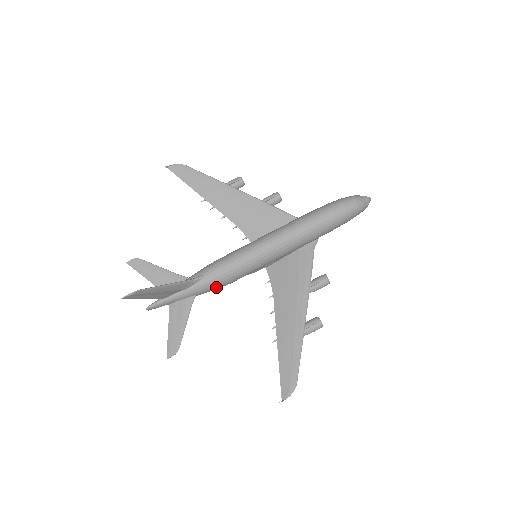
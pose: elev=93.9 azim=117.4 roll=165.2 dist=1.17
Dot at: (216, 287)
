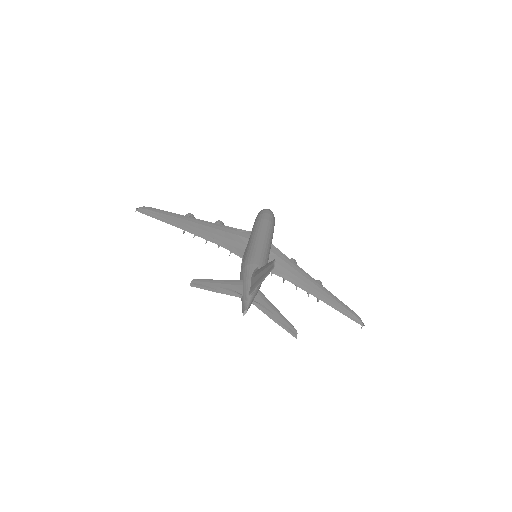
Dot at: occluded
